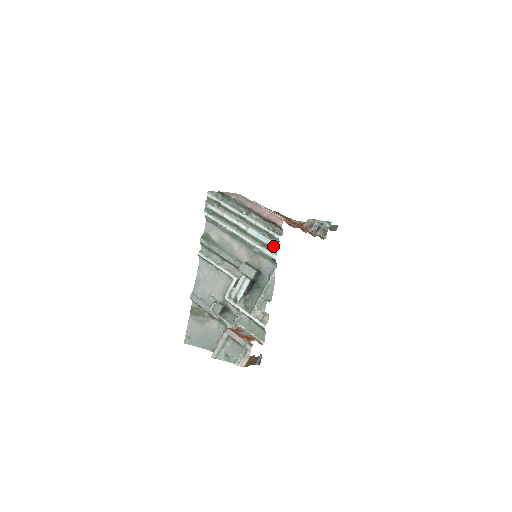
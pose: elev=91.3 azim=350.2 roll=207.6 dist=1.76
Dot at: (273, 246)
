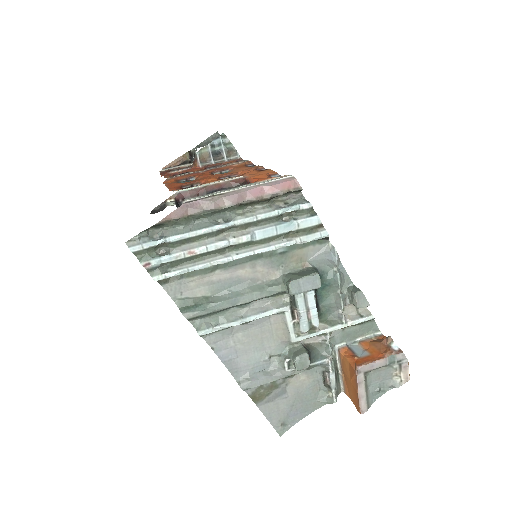
Dot at: (312, 223)
